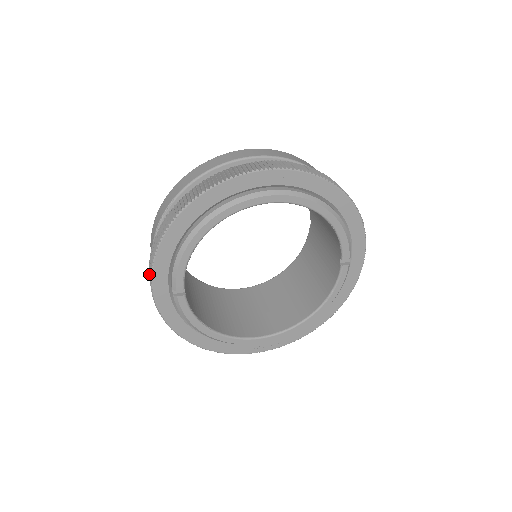
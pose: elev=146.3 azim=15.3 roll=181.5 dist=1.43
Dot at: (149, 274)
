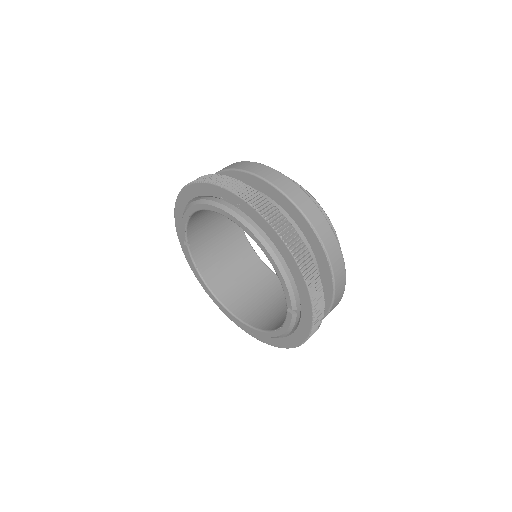
Dot at: occluded
